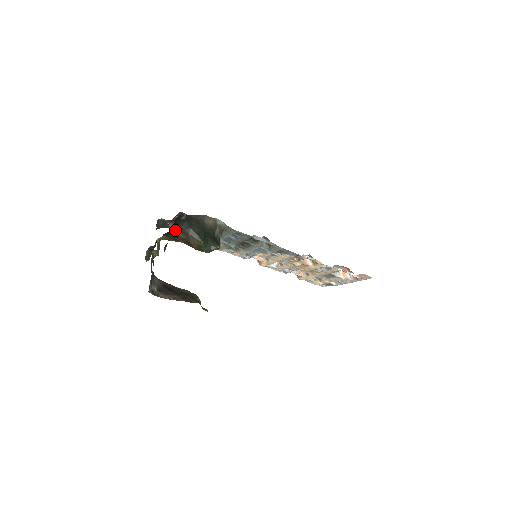
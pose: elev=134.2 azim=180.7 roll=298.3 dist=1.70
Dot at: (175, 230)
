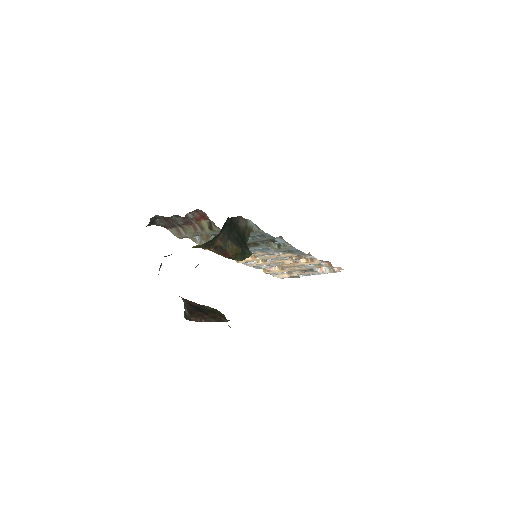
Dot at: (216, 236)
